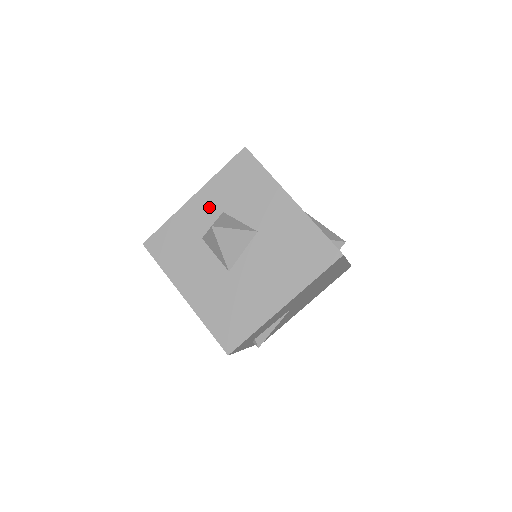
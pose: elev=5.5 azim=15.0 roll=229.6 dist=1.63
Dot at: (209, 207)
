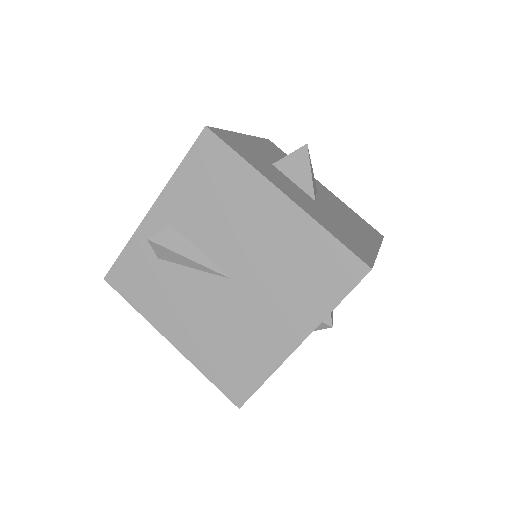
Dot at: (264, 150)
